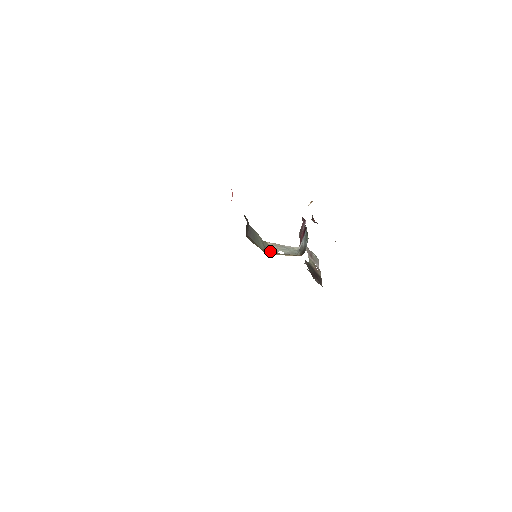
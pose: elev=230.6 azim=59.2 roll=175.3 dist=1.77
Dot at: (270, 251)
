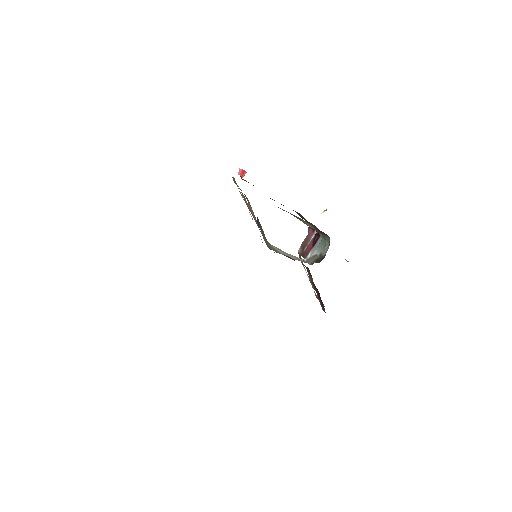
Dot at: (277, 252)
